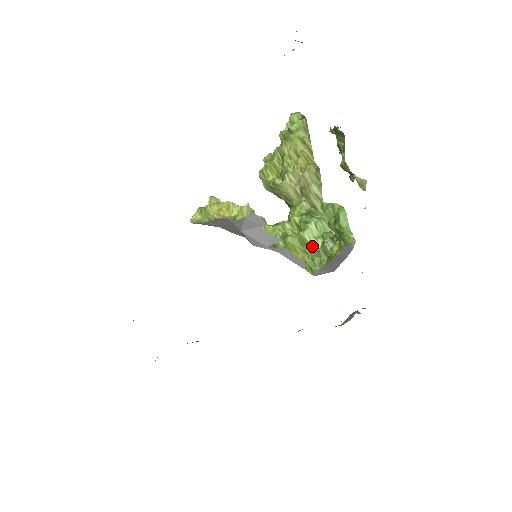
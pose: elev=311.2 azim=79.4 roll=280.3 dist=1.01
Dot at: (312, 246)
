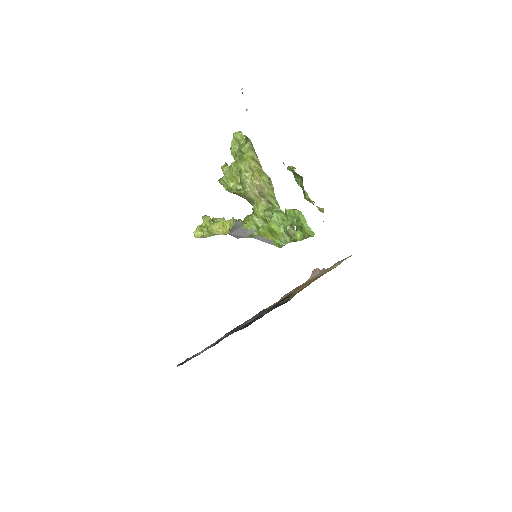
Dot at: (277, 231)
